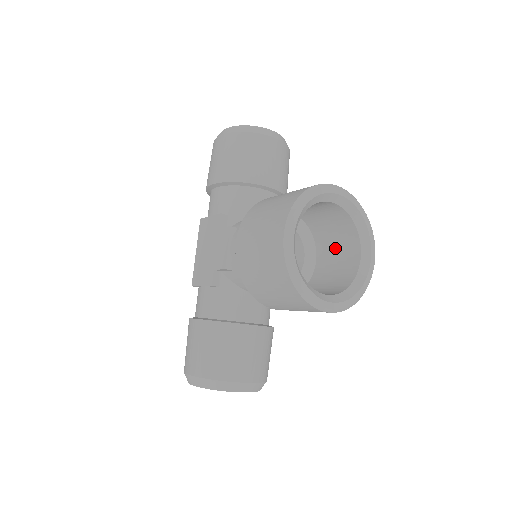
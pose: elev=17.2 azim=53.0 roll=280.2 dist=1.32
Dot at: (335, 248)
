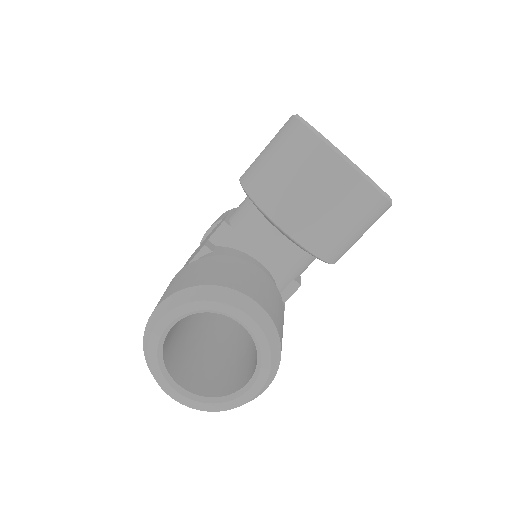
Dot at: occluded
